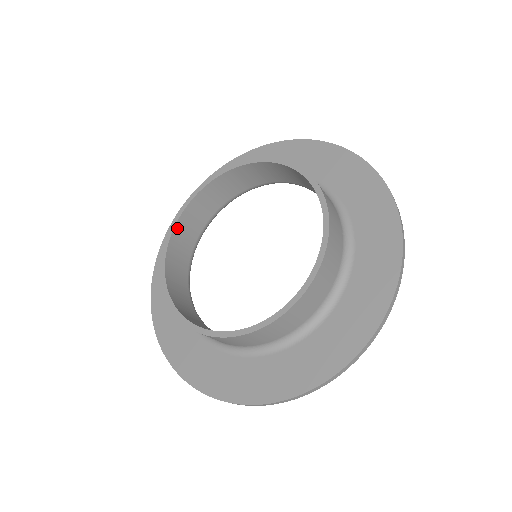
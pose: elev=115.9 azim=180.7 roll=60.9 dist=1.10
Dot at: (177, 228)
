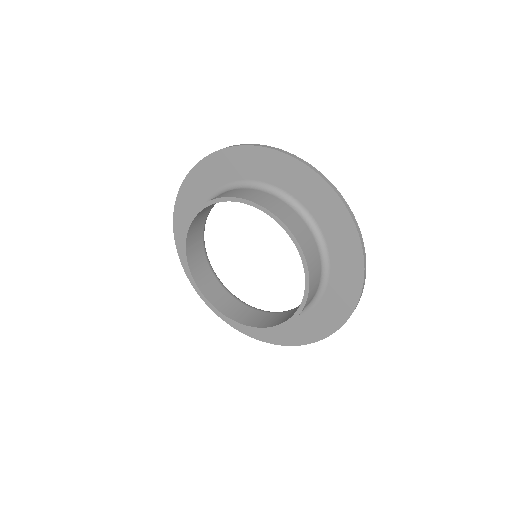
Dot at: (202, 289)
